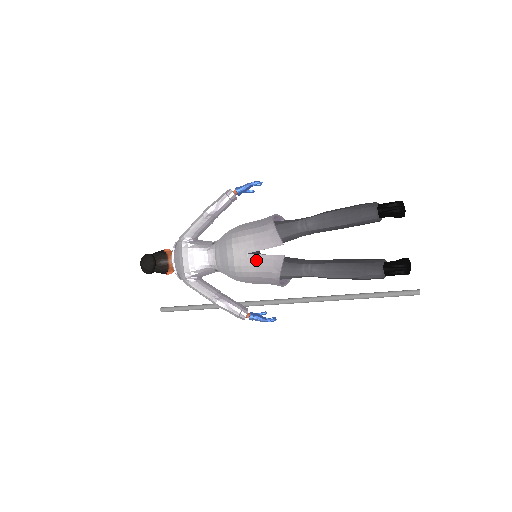
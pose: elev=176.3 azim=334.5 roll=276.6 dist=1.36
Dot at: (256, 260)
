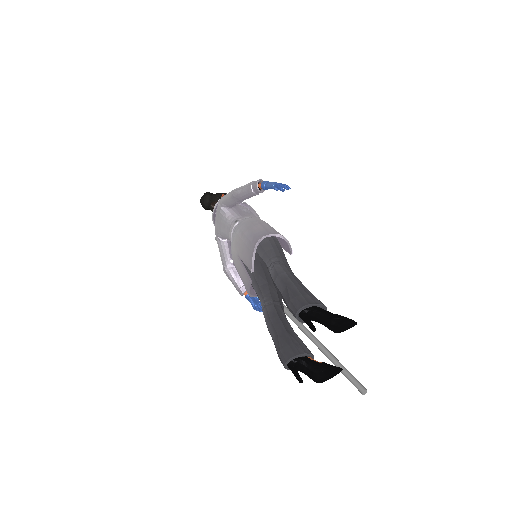
Dot at: (240, 266)
